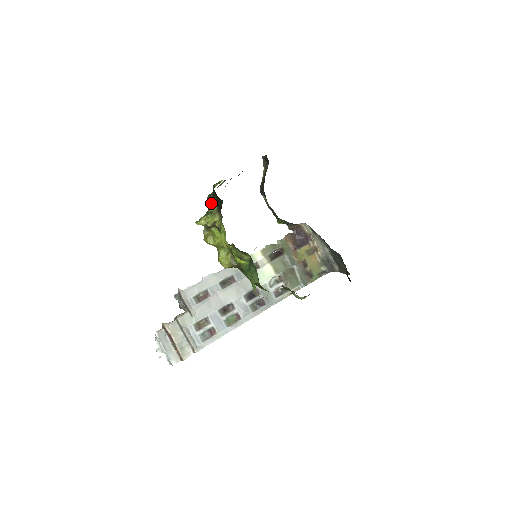
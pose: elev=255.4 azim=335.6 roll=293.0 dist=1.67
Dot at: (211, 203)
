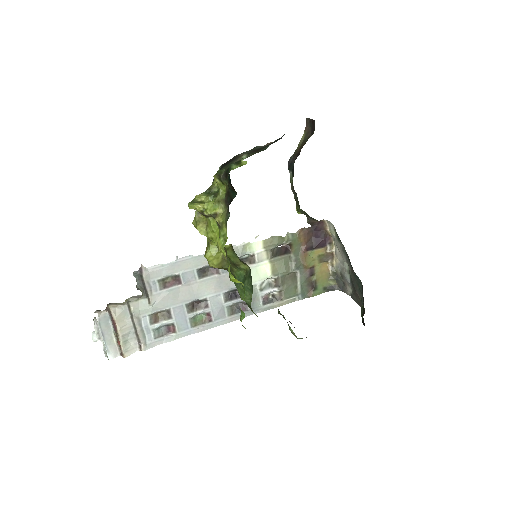
Dot at: (218, 184)
